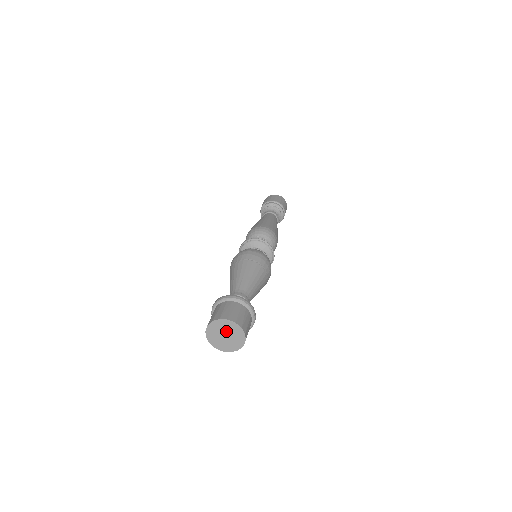
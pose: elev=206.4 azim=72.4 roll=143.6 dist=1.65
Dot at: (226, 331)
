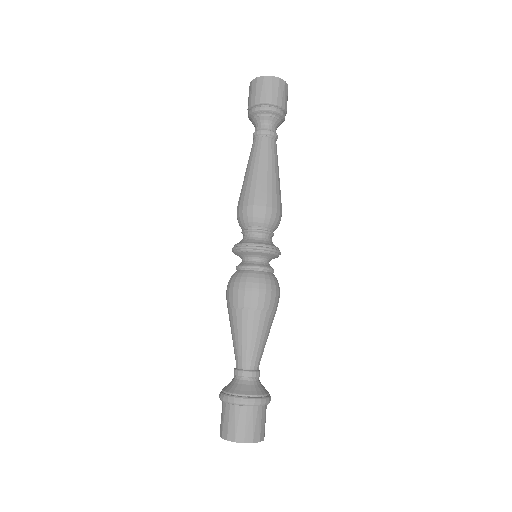
Dot at: occluded
